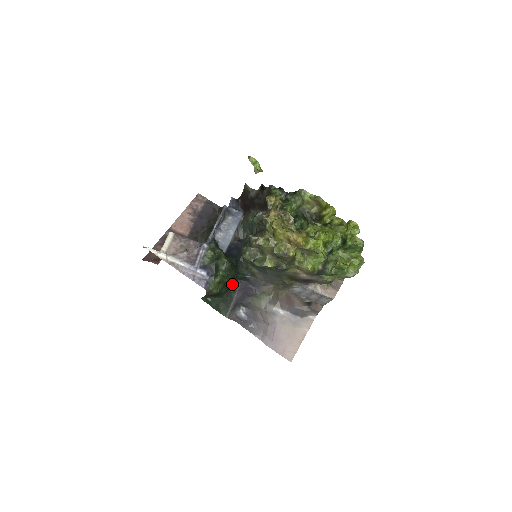
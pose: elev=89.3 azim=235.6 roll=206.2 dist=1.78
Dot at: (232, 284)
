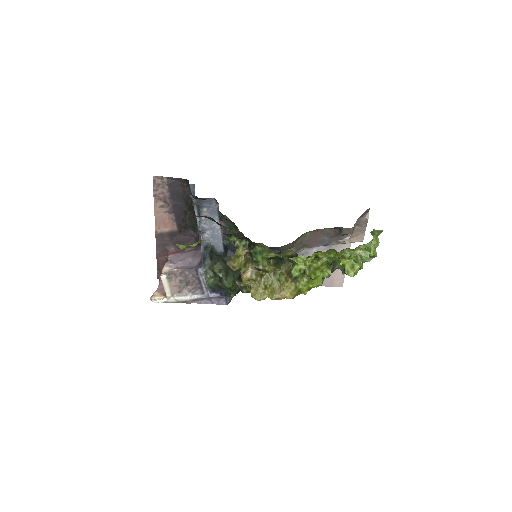
Dot at: occluded
